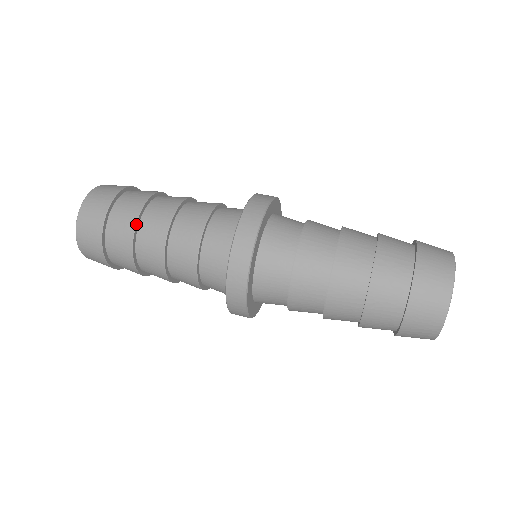
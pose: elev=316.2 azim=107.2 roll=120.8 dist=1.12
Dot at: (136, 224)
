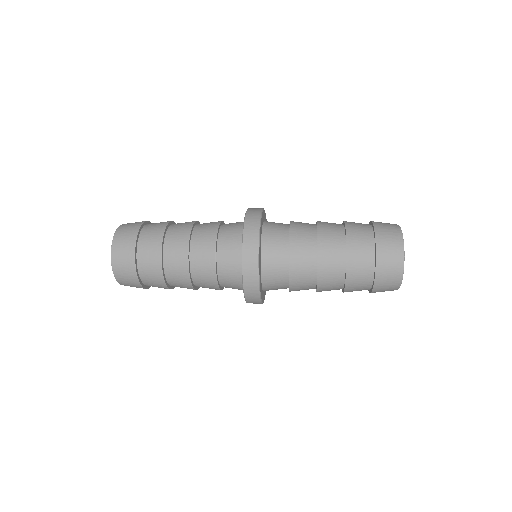
Dot at: (175, 223)
